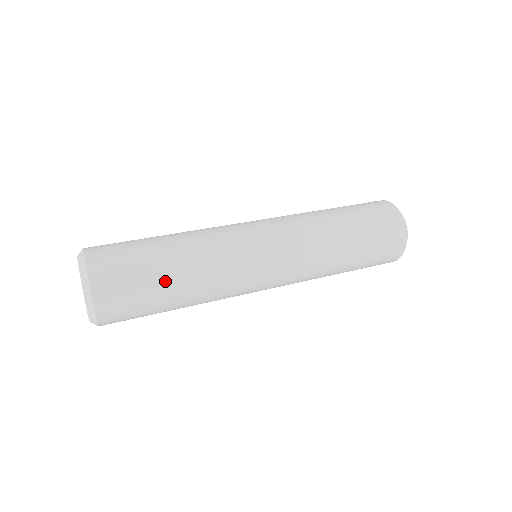
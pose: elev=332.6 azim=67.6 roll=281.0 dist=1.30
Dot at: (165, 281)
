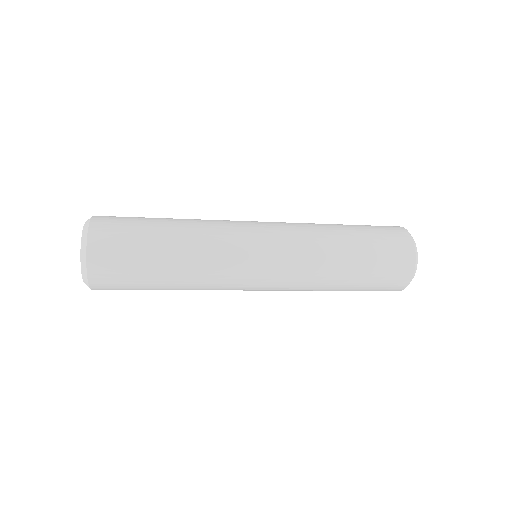
Dot at: (157, 275)
